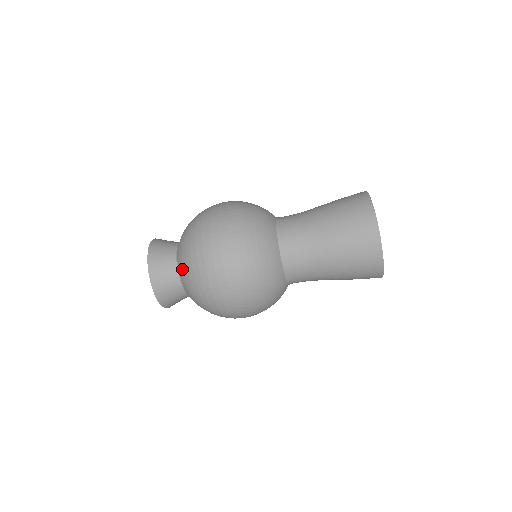
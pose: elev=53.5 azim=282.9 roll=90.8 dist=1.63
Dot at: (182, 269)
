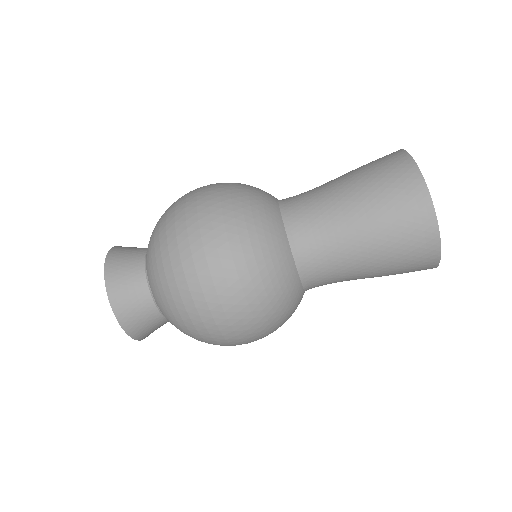
Dot at: (164, 311)
